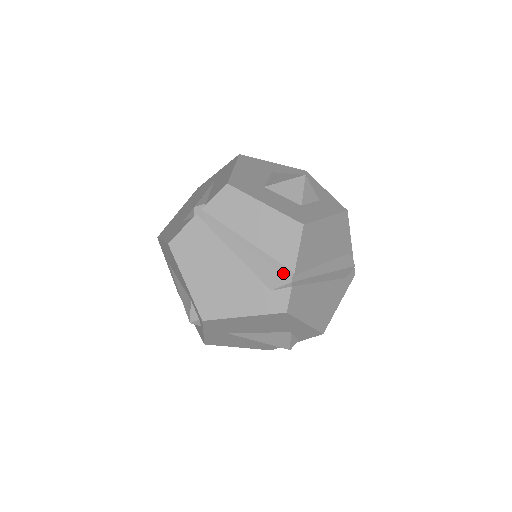
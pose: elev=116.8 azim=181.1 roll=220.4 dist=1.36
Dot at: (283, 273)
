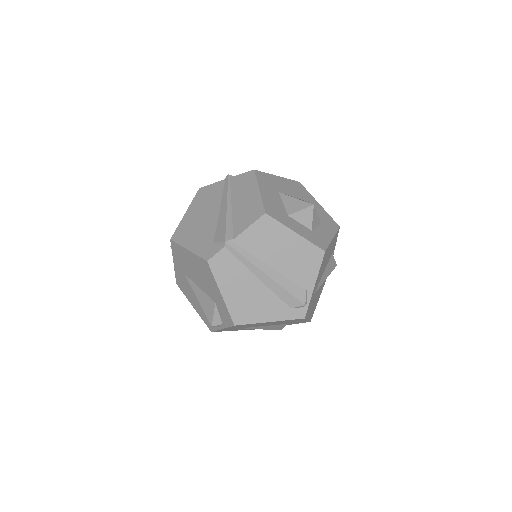
Dot at: (227, 234)
